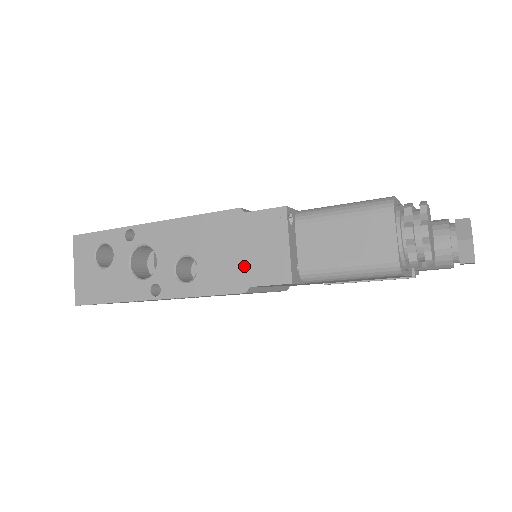
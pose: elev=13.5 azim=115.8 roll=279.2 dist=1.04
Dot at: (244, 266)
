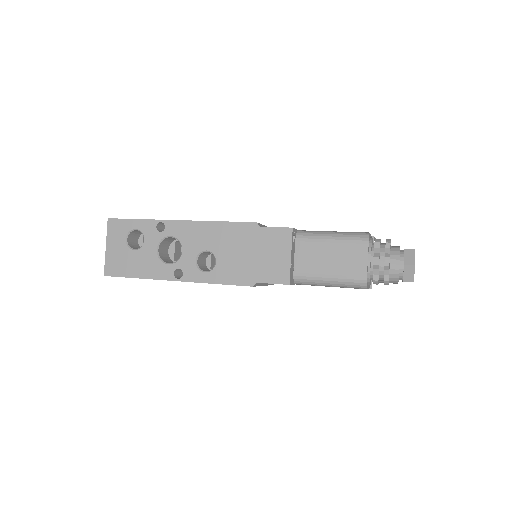
Dot at: (254, 266)
